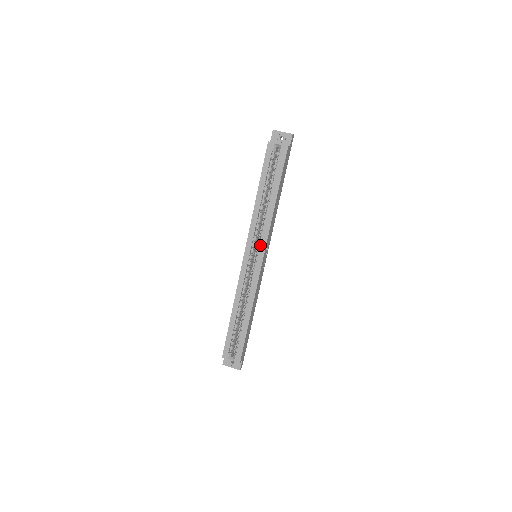
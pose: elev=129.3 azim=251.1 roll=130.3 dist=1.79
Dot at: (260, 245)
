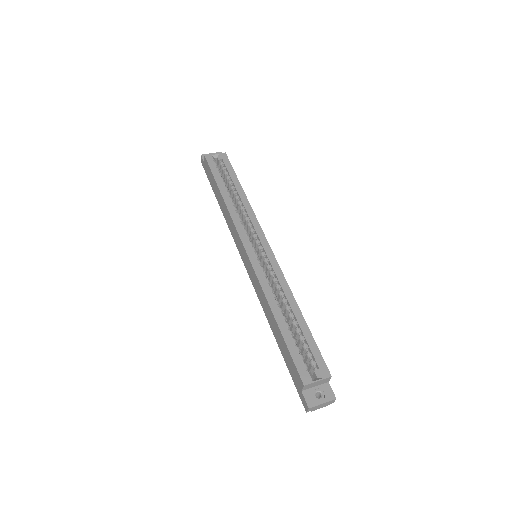
Dot at: (256, 233)
